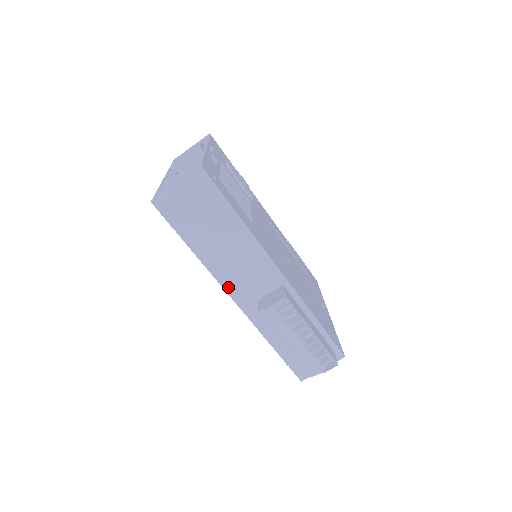
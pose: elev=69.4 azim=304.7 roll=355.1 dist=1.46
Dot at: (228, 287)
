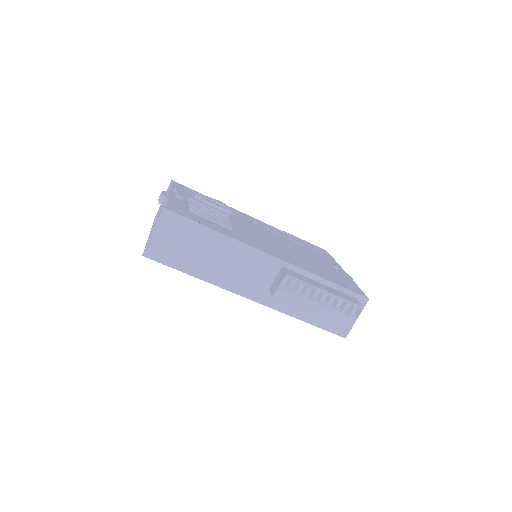
Dot at: (239, 291)
